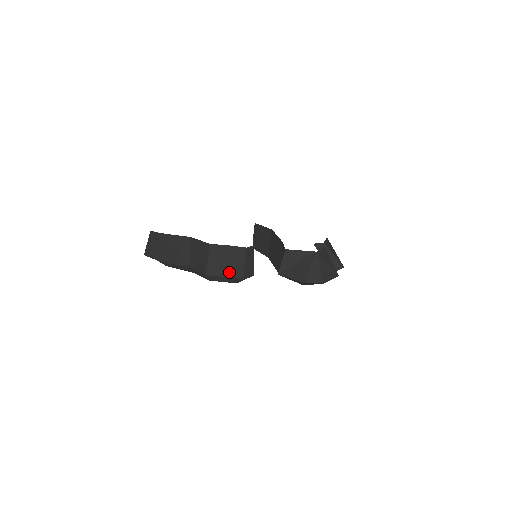
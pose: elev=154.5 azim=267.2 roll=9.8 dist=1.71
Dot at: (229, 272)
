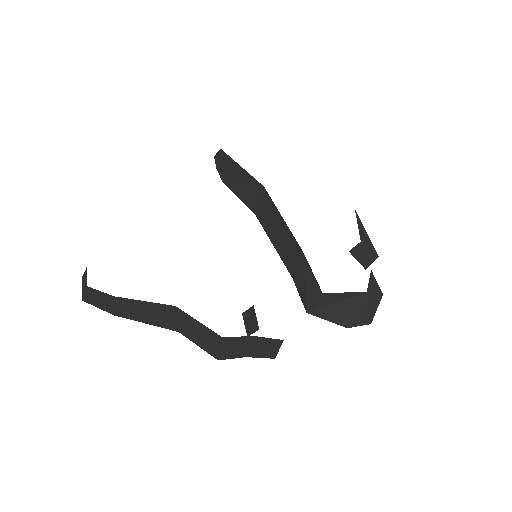
Dot at: (254, 354)
